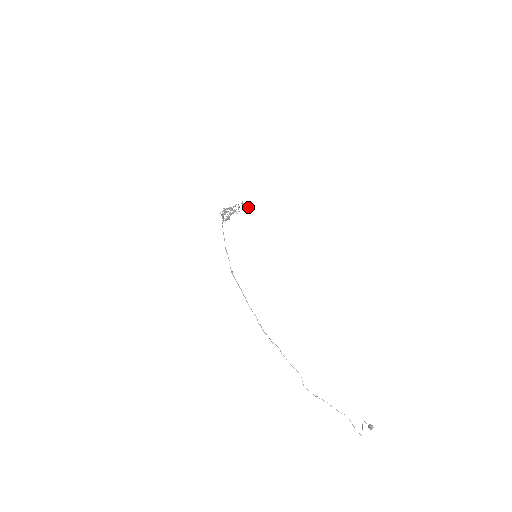
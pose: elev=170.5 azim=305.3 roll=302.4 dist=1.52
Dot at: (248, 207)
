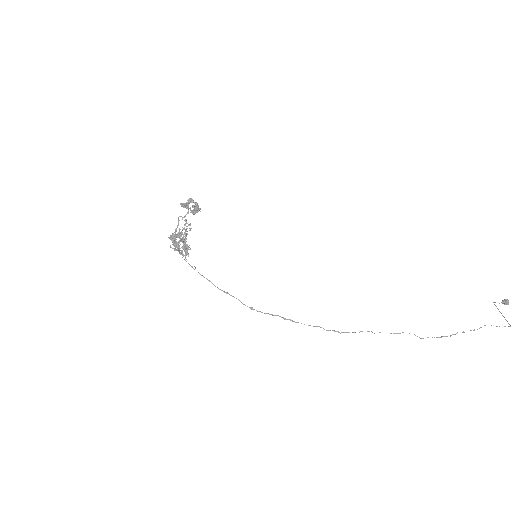
Dot at: (194, 206)
